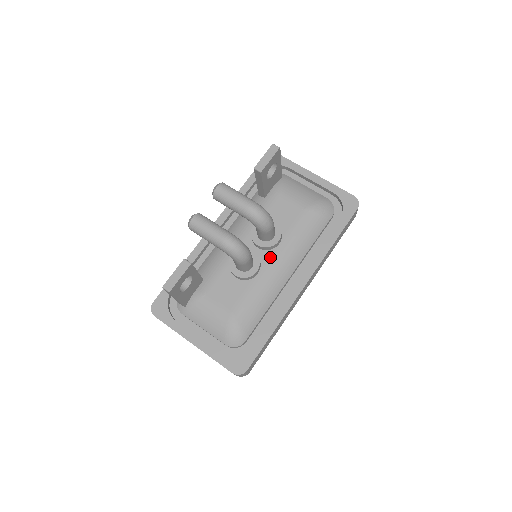
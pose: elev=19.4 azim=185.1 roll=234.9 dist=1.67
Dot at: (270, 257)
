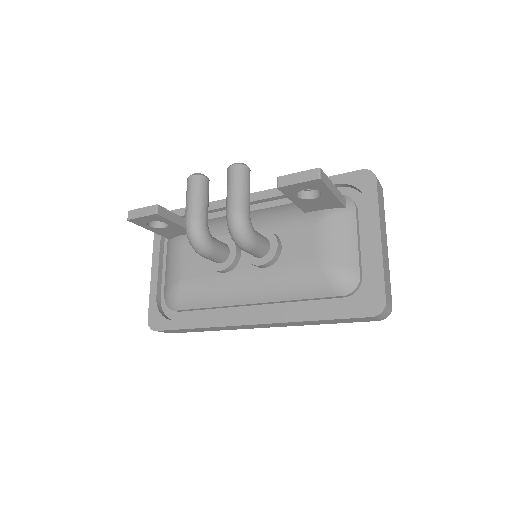
Dot at: (246, 270)
